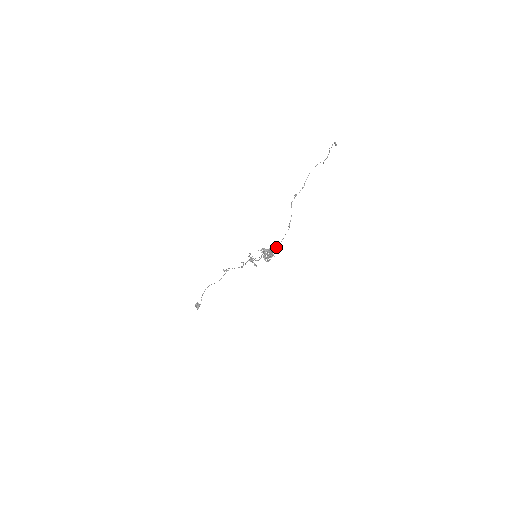
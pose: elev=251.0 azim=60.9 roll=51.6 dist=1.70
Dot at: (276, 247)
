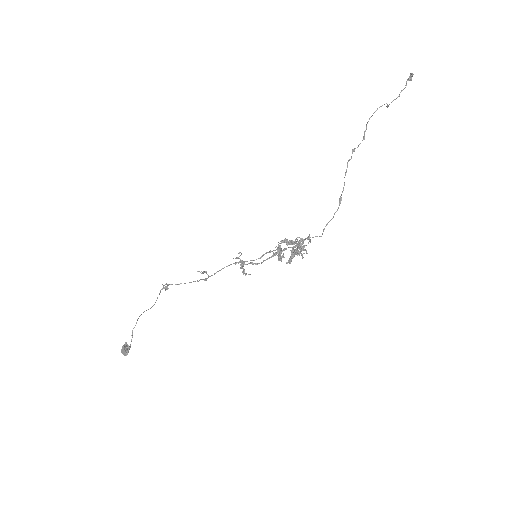
Dot at: occluded
